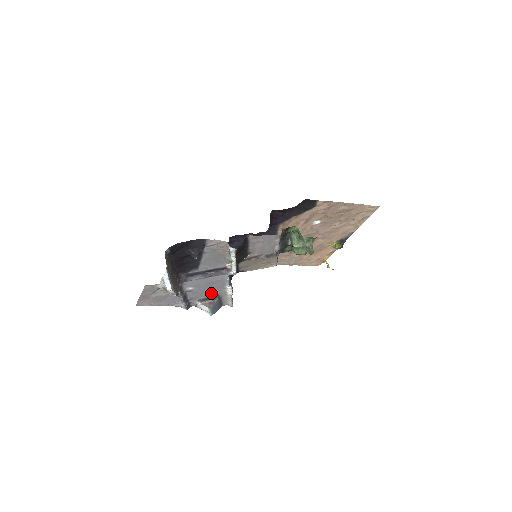
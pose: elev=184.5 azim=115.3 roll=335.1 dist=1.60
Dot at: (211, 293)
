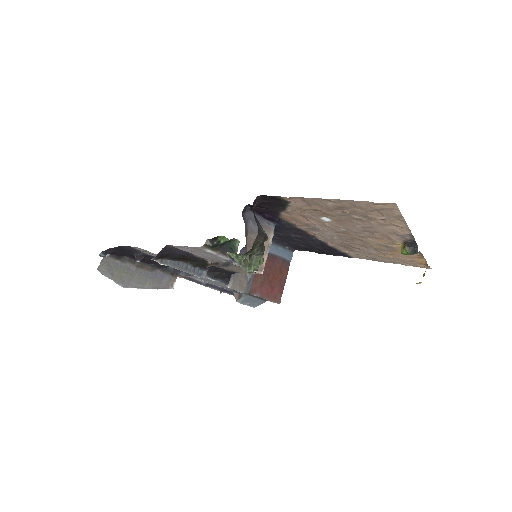
Dot at: occluded
